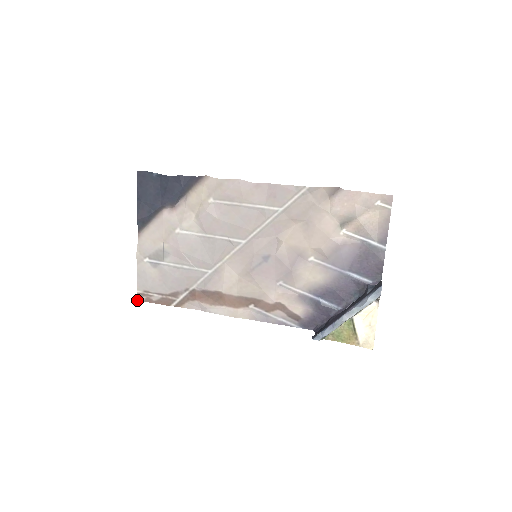
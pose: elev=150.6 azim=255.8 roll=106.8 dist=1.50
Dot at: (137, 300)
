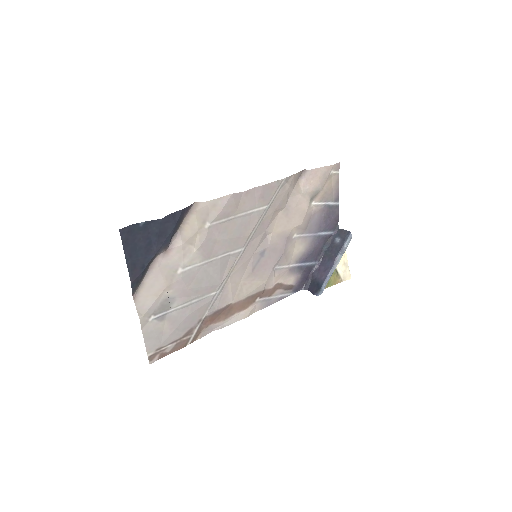
Dot at: occluded
